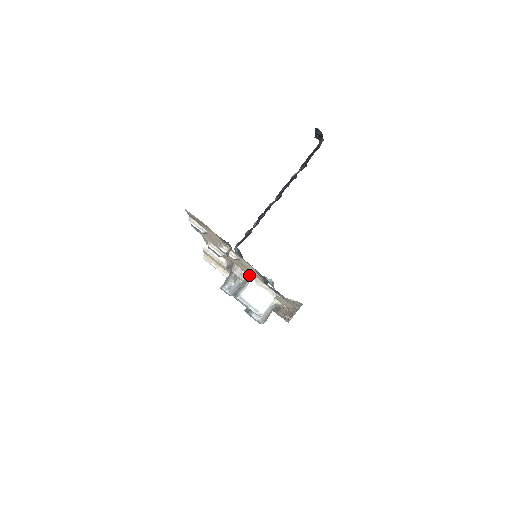
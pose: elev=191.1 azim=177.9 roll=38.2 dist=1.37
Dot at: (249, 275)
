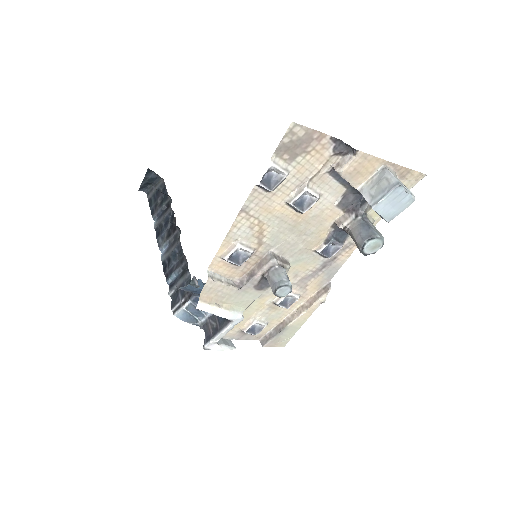
Dot at: (370, 178)
